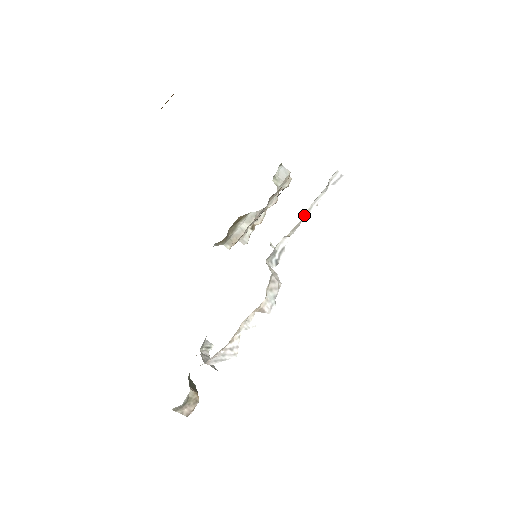
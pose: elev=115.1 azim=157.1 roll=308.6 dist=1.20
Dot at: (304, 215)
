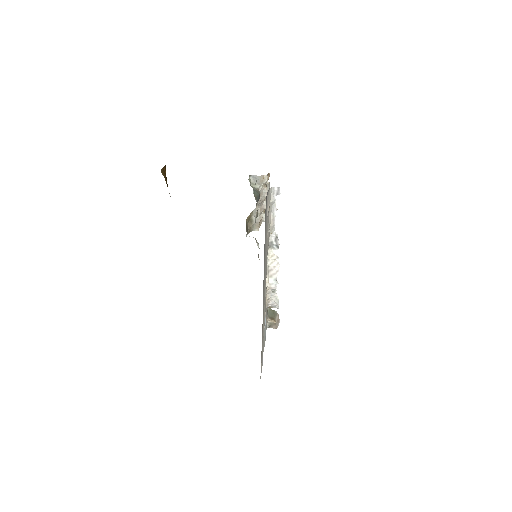
Dot at: (272, 220)
